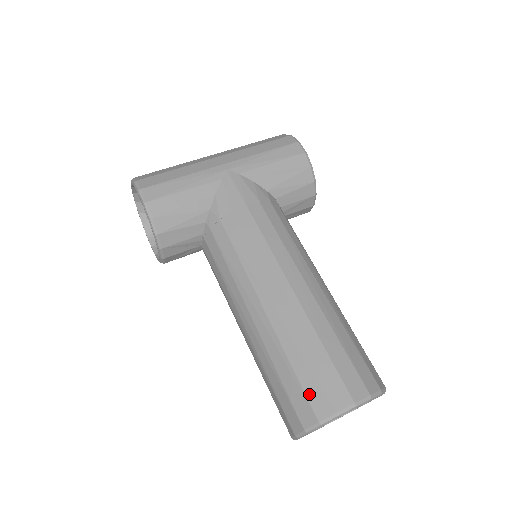
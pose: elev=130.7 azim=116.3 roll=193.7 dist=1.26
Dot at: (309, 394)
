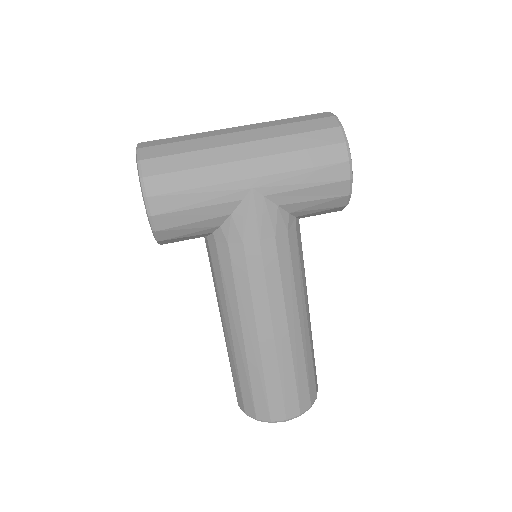
Dot at: (256, 404)
